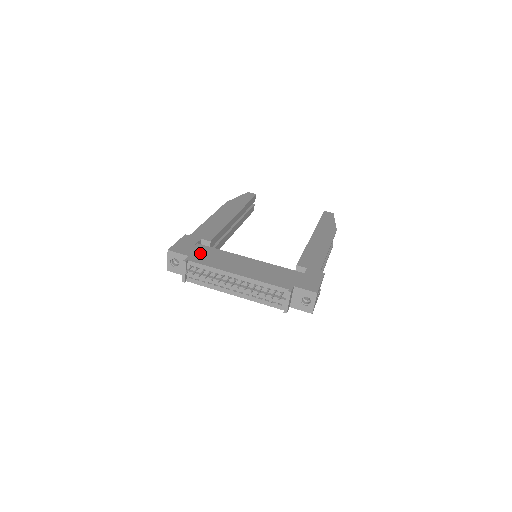
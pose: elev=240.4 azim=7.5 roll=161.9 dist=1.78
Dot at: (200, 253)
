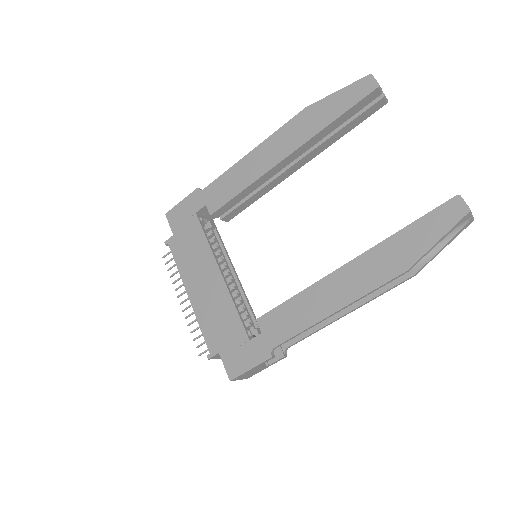
Dot at: (185, 236)
